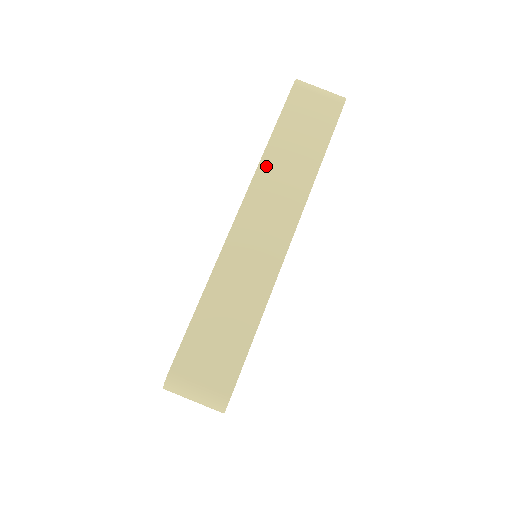
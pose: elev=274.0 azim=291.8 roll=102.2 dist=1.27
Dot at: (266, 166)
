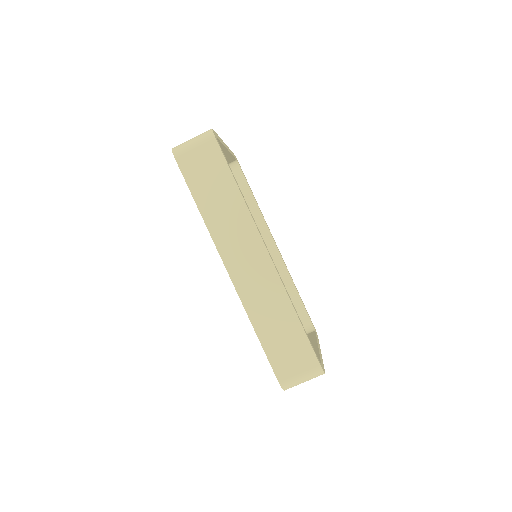
Dot at: (213, 228)
